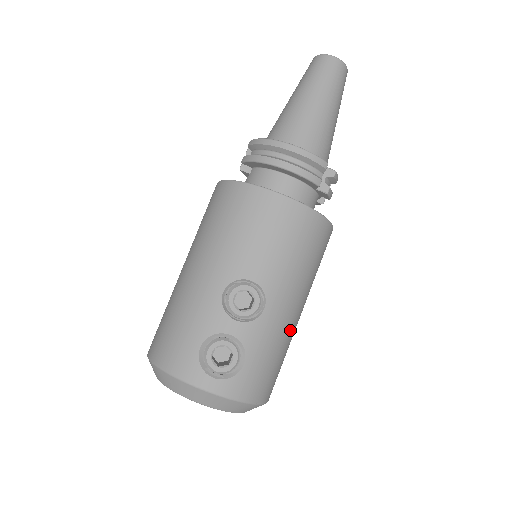
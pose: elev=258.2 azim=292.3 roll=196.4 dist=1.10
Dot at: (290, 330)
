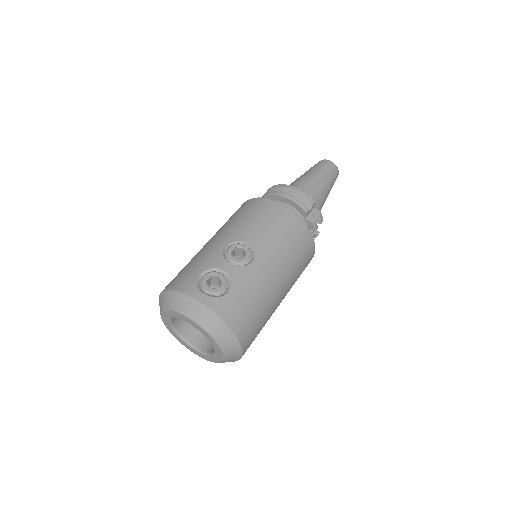
Dot at: (269, 293)
